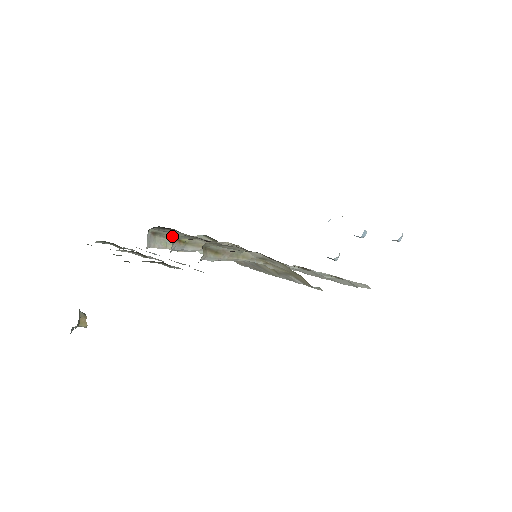
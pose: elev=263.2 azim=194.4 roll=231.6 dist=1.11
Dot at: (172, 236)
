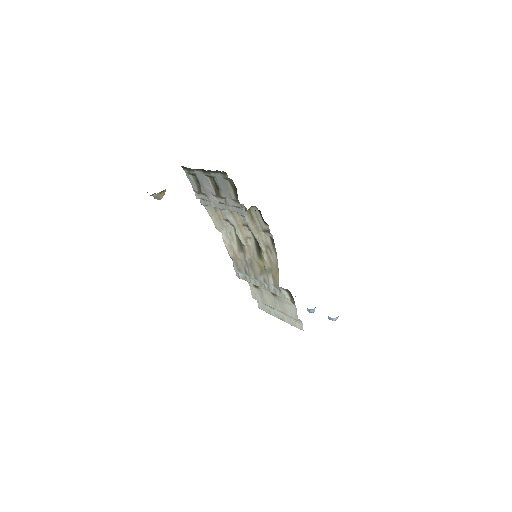
Dot at: (219, 214)
